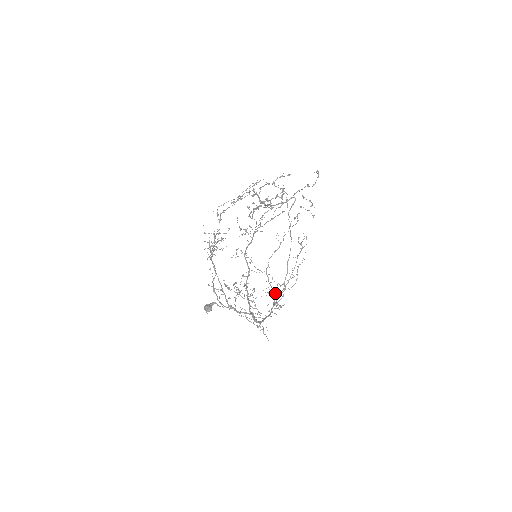
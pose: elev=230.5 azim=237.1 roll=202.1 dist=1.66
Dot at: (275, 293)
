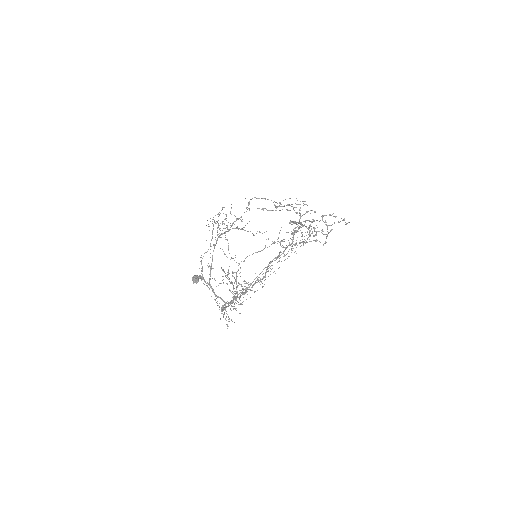
Dot at: (237, 287)
